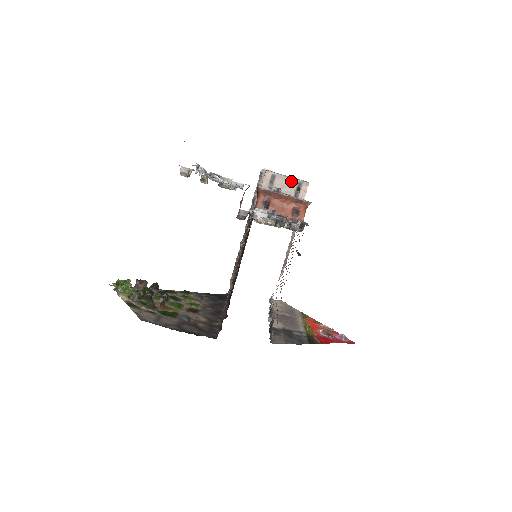
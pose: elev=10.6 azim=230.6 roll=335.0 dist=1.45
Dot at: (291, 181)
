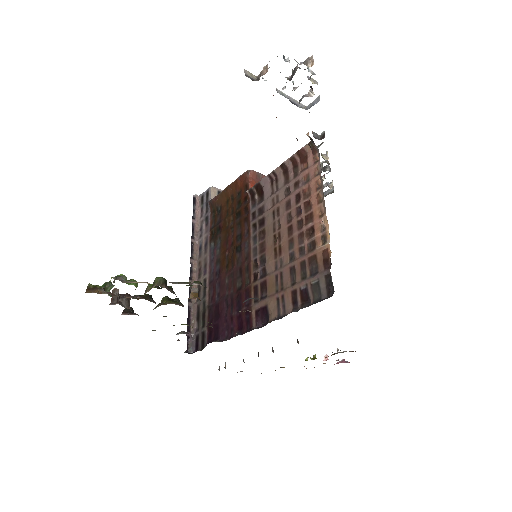
Dot at: occluded
